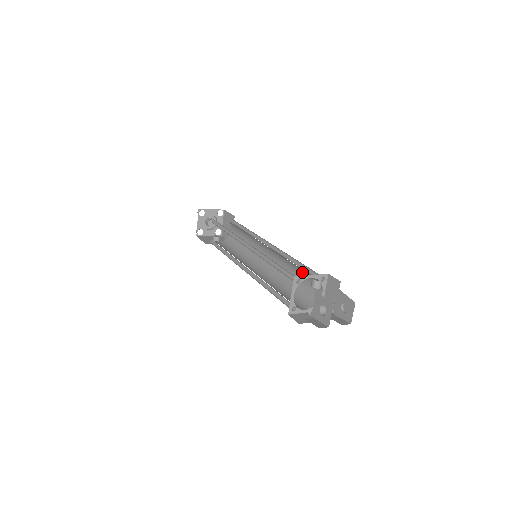
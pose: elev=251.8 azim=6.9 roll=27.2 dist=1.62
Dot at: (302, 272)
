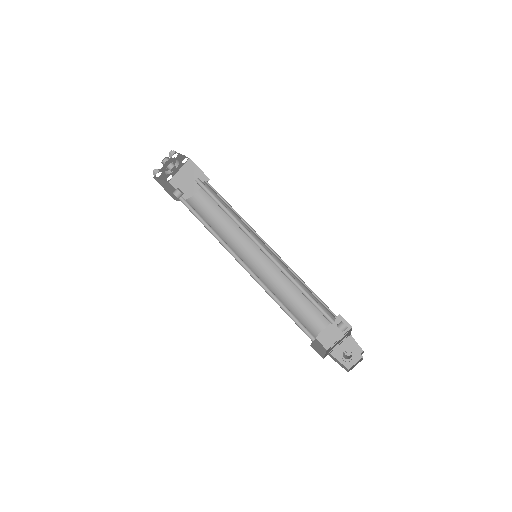
Dot at: occluded
